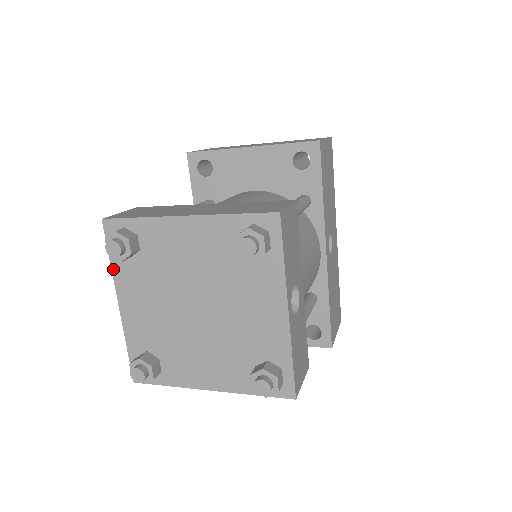
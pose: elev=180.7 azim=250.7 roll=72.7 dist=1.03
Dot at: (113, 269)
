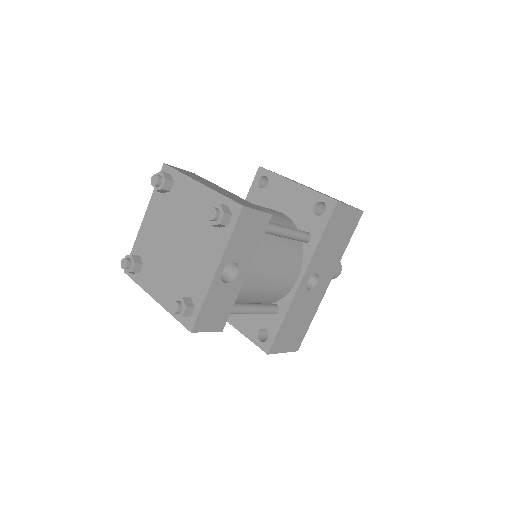
Dot at: (152, 196)
